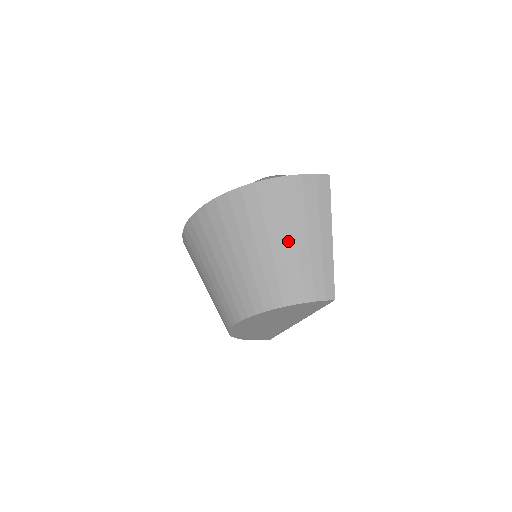
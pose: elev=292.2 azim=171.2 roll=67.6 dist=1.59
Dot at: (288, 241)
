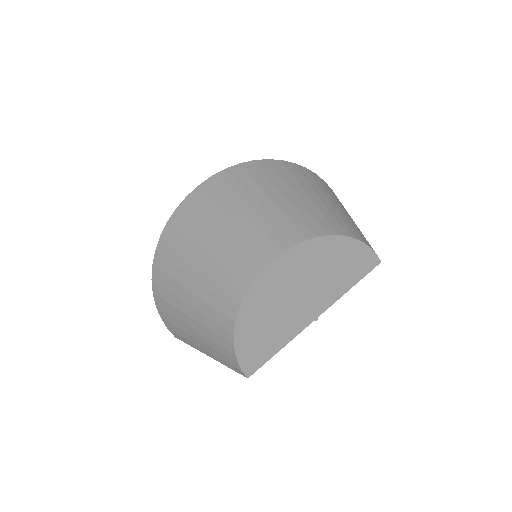
Dot at: (333, 202)
